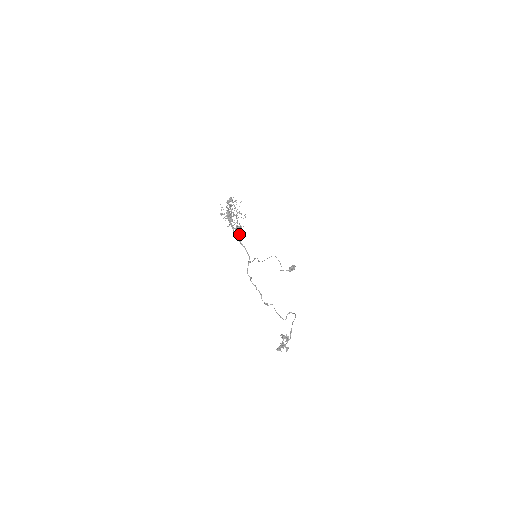
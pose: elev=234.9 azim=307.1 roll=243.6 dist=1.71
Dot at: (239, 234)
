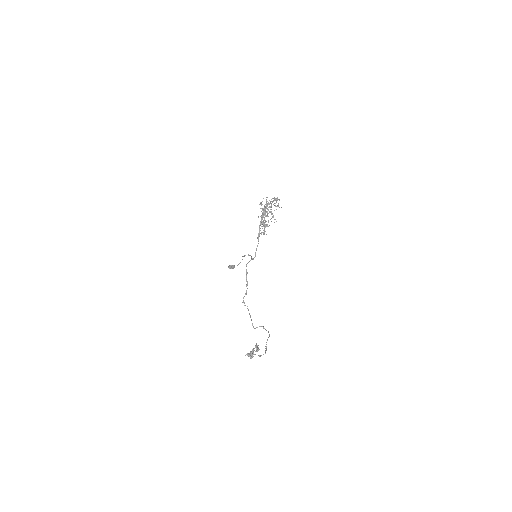
Dot at: occluded
